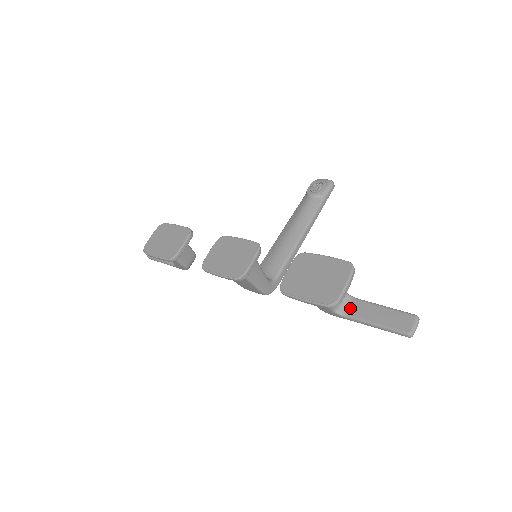
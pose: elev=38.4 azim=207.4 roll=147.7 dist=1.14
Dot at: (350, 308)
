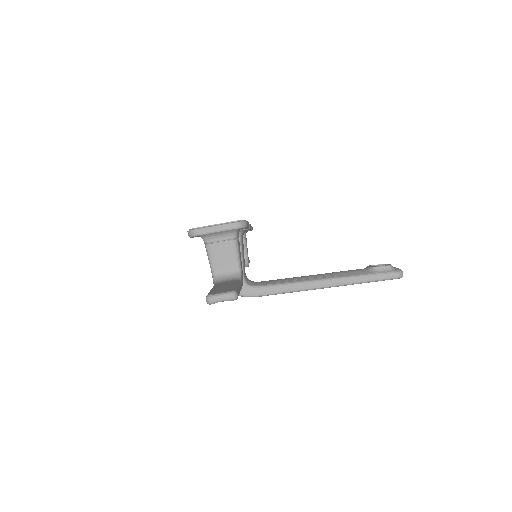
Dot at: (225, 281)
